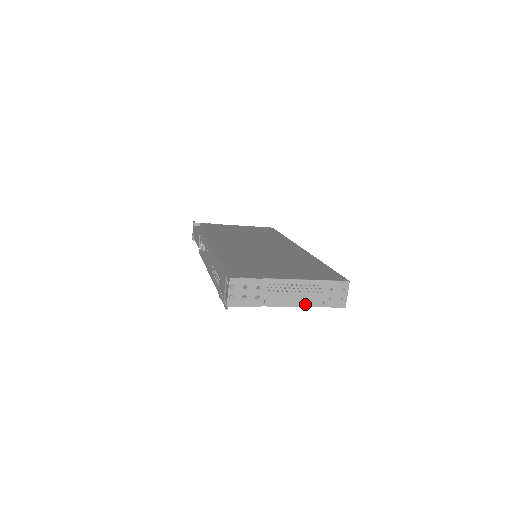
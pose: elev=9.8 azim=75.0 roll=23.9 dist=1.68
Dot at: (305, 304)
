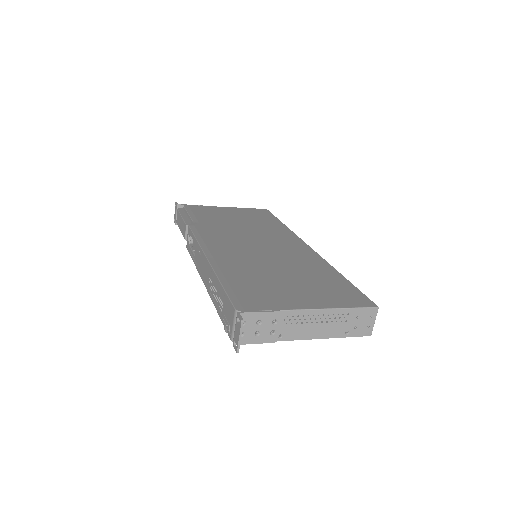
Dot at: (326, 335)
